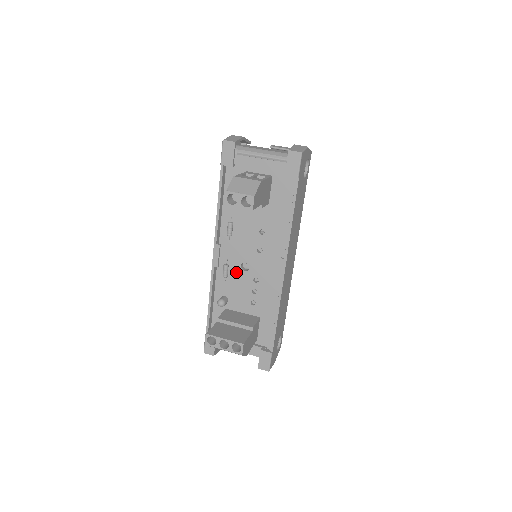
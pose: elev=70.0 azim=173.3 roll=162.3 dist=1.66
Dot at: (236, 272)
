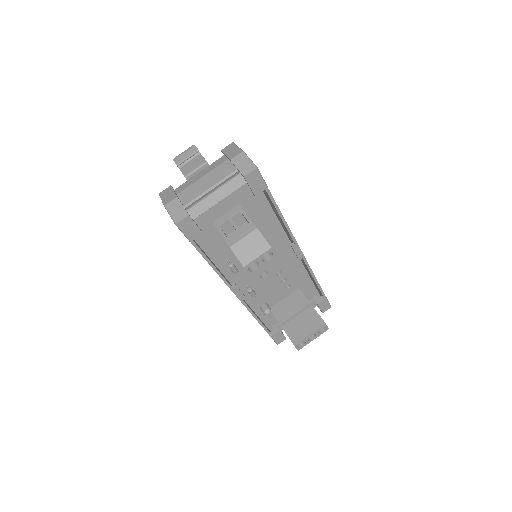
Dot at: (259, 284)
